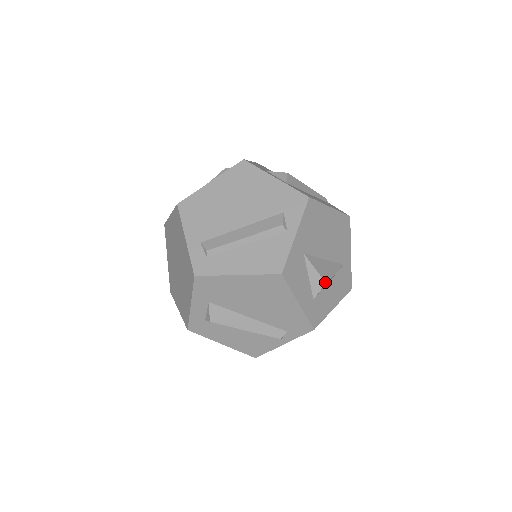
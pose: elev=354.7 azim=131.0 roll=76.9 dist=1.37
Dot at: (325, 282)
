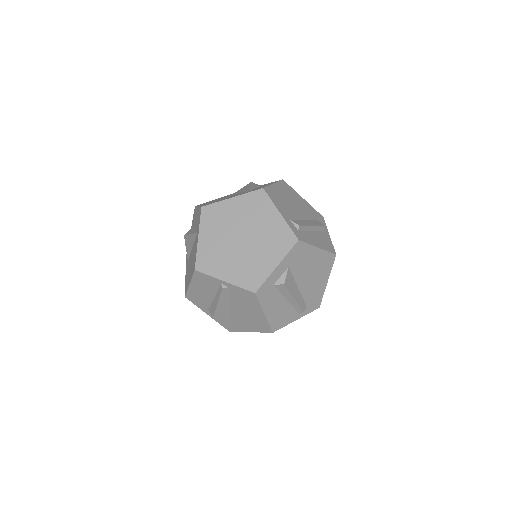
Dot at: occluded
